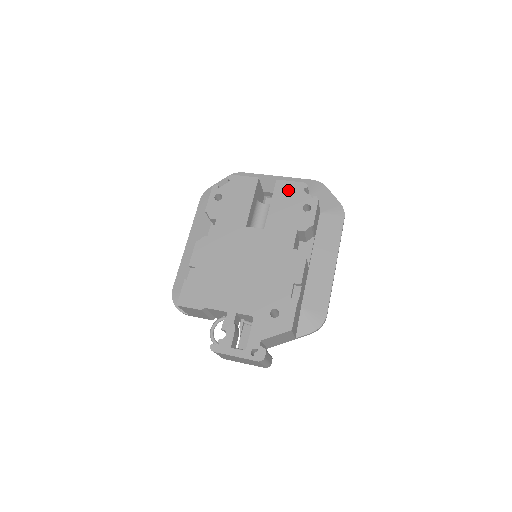
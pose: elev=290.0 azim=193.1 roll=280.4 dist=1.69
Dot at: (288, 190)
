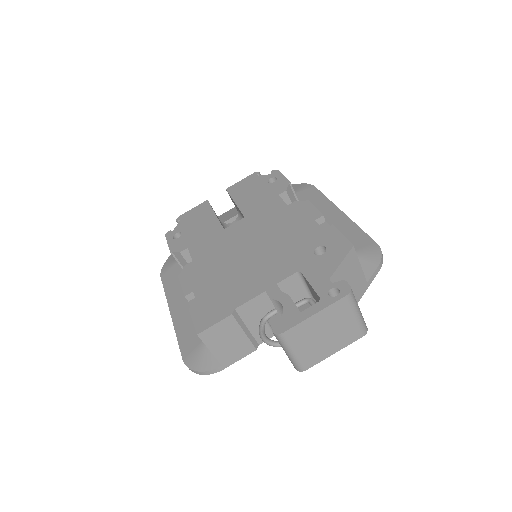
Dot at: (243, 185)
